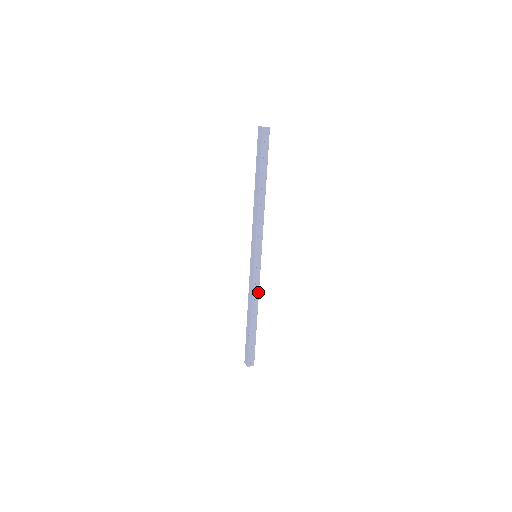
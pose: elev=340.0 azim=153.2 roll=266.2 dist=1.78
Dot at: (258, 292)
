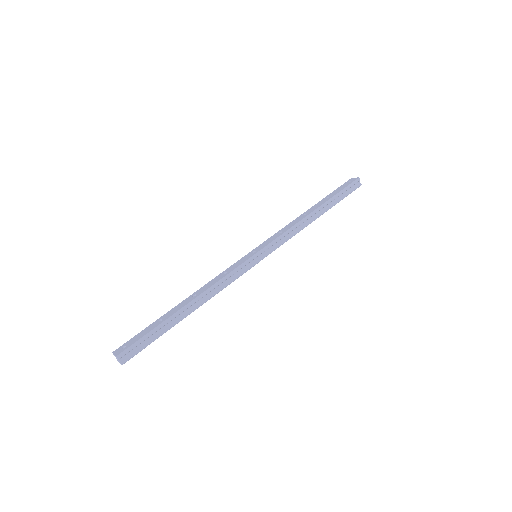
Dot at: (224, 287)
